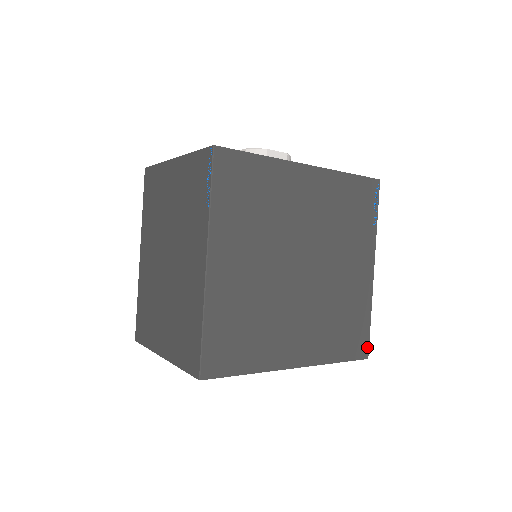
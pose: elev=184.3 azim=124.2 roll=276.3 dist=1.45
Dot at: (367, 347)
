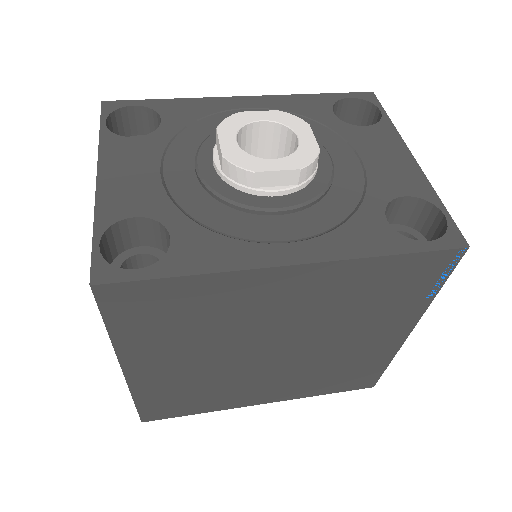
Dot at: (375, 381)
